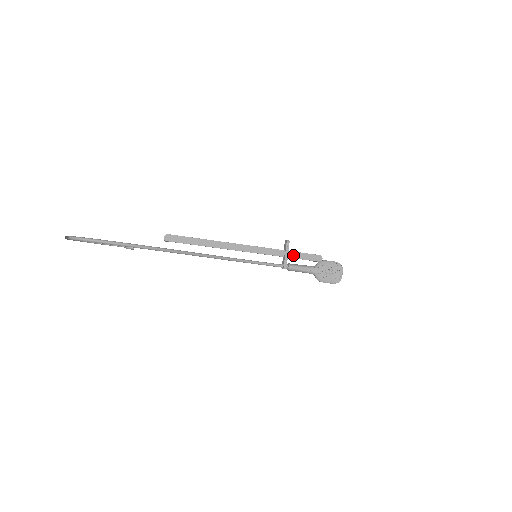
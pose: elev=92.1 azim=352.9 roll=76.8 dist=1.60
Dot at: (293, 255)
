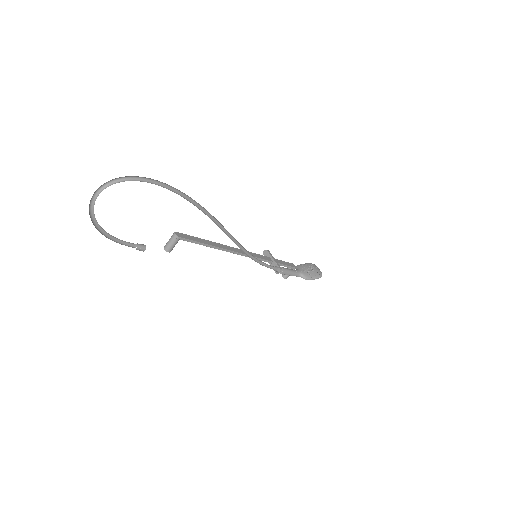
Dot at: (277, 261)
